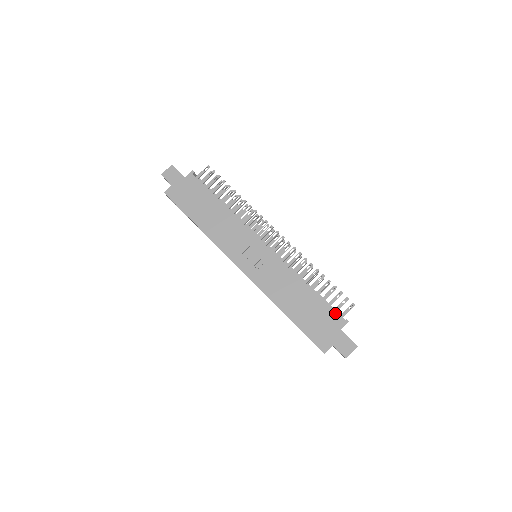
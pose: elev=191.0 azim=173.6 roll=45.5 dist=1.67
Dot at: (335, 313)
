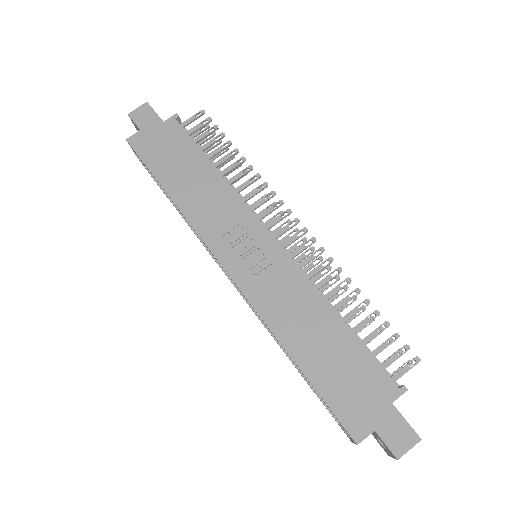
Dot at: (383, 370)
